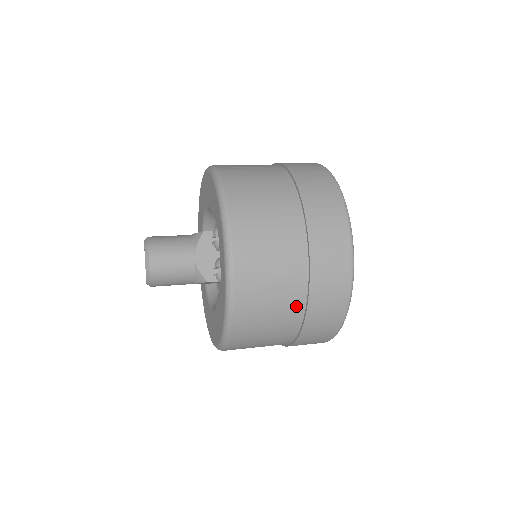
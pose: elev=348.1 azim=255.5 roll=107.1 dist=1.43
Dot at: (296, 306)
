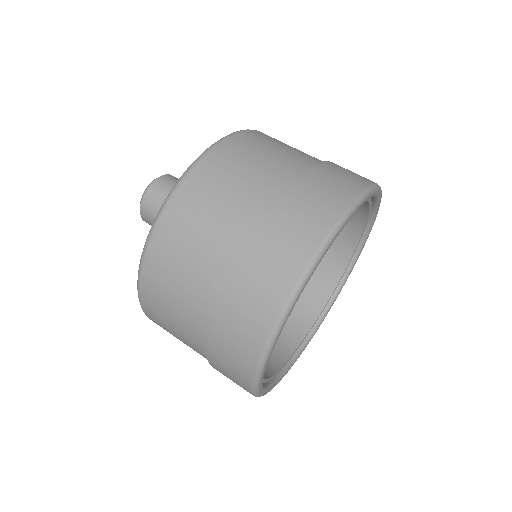
Dot at: occluded
